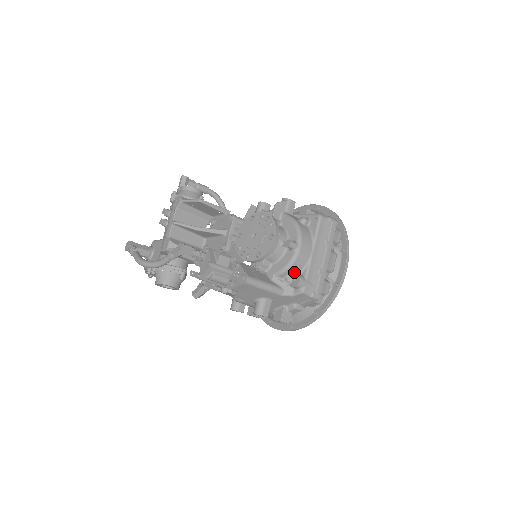
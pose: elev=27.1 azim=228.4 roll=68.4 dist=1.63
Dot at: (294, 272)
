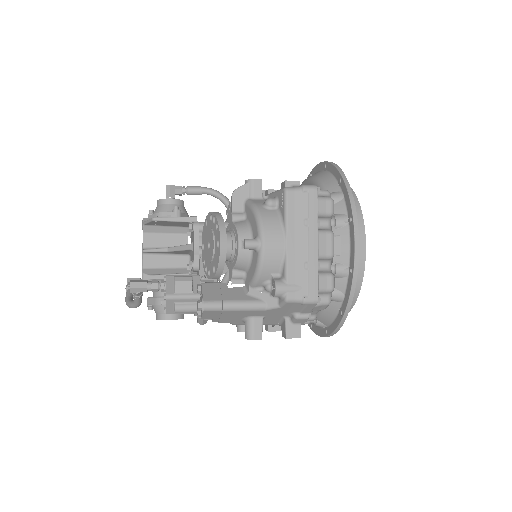
Dot at: (270, 277)
